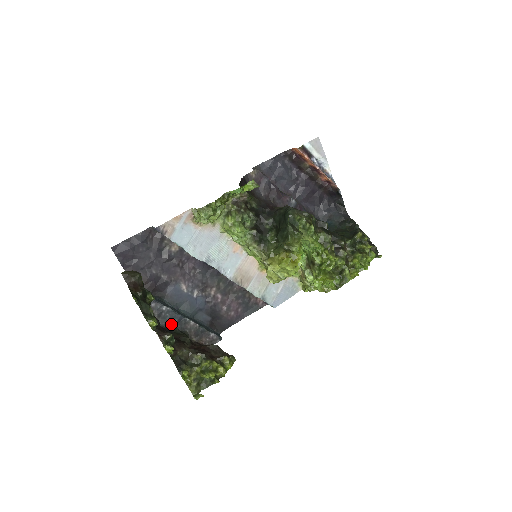
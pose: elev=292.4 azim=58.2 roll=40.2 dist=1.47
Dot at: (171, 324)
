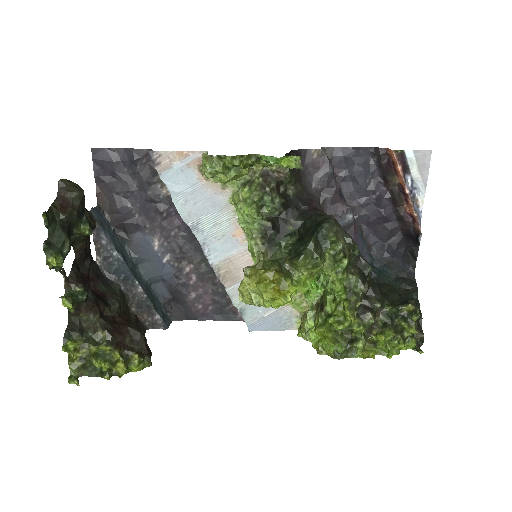
Dot at: (115, 276)
